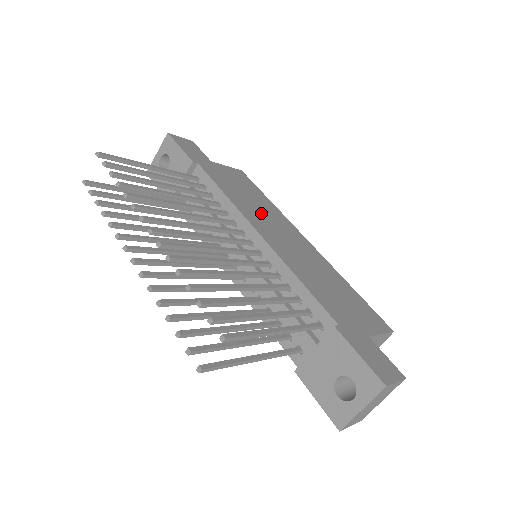
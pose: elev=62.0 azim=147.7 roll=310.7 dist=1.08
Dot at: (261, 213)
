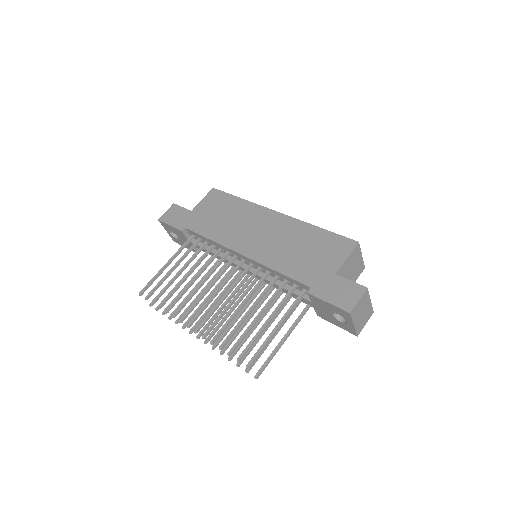
Dot at: (238, 226)
